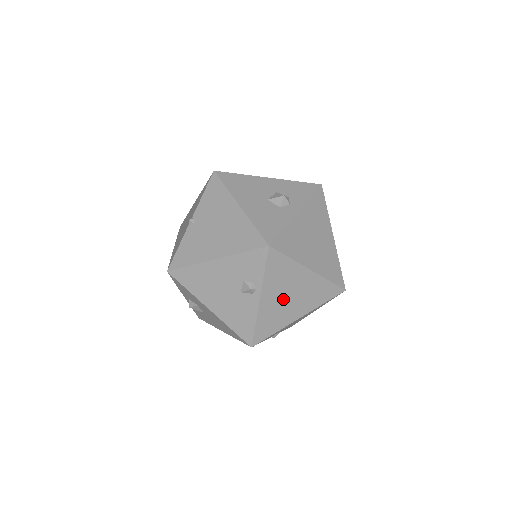
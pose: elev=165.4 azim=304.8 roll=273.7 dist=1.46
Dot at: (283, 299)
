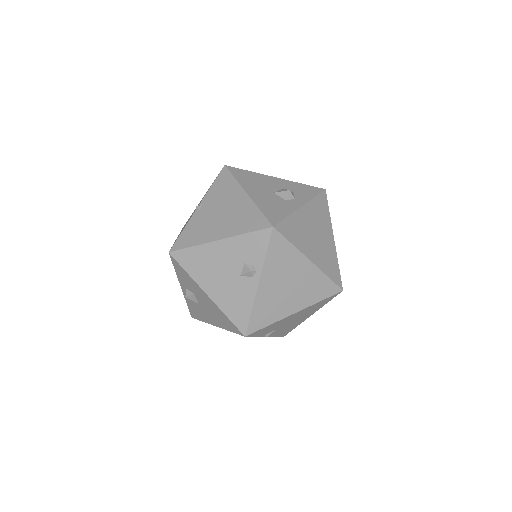
Dot at: (281, 288)
